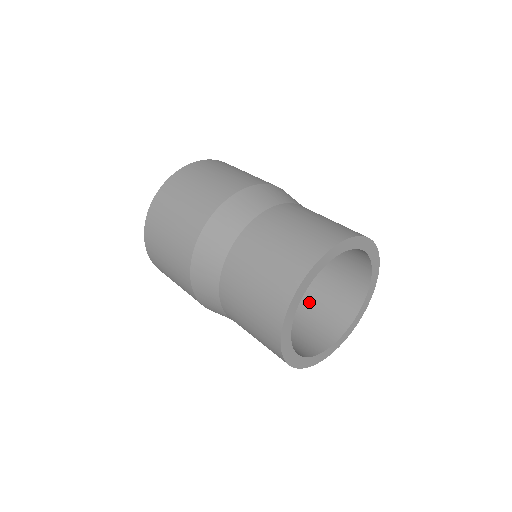
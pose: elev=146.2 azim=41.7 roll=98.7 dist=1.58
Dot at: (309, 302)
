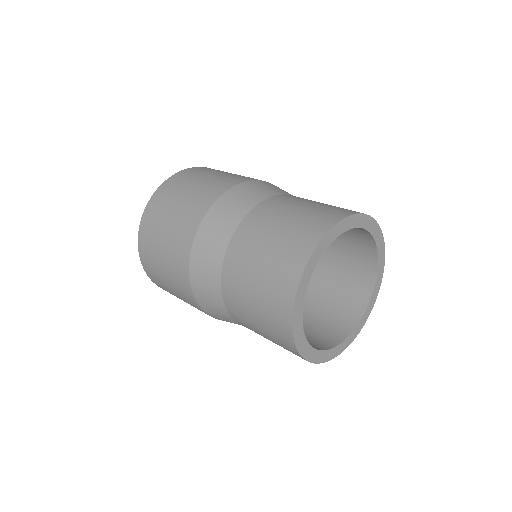
Dot at: occluded
